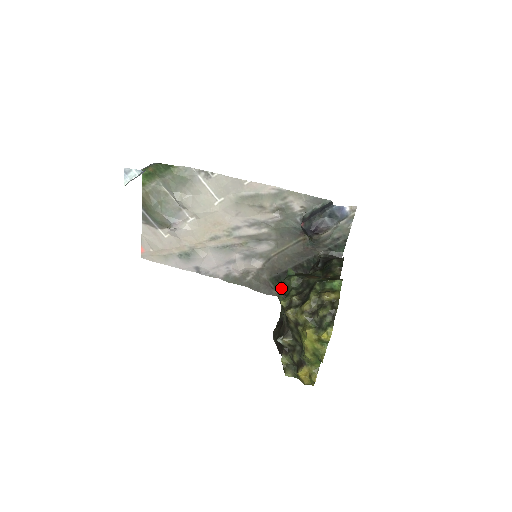
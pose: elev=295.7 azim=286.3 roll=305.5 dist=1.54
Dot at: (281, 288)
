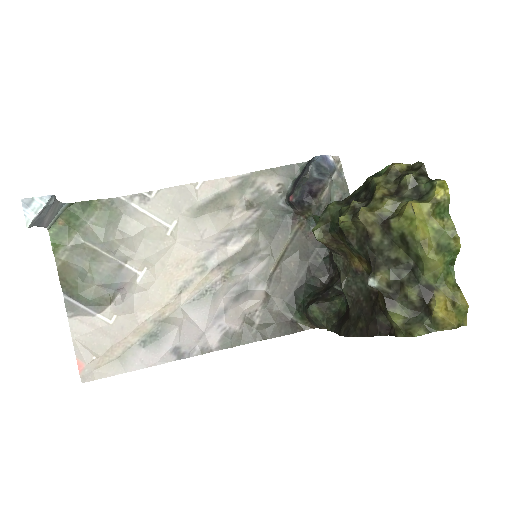
Dot at: (322, 232)
